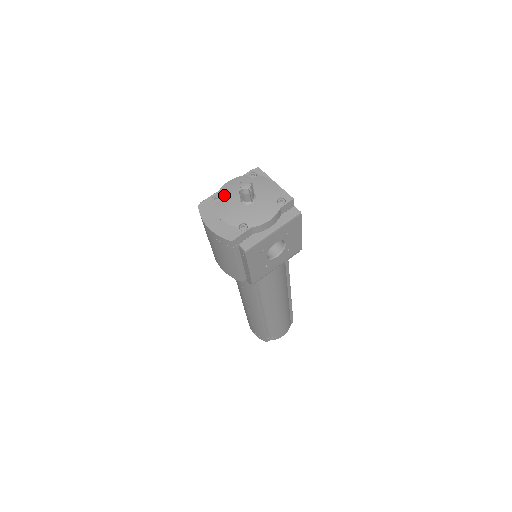
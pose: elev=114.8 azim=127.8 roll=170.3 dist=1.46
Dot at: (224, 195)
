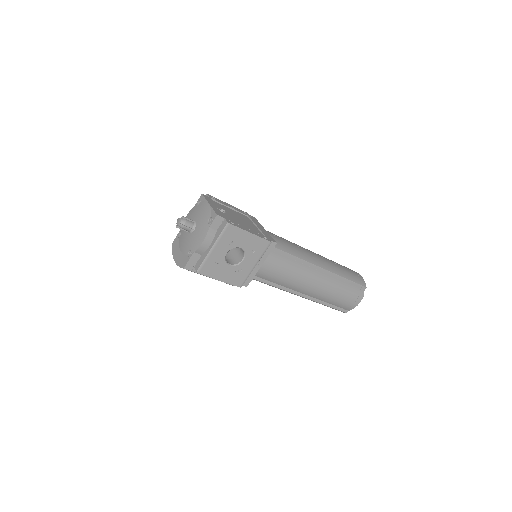
Dot at: (182, 230)
